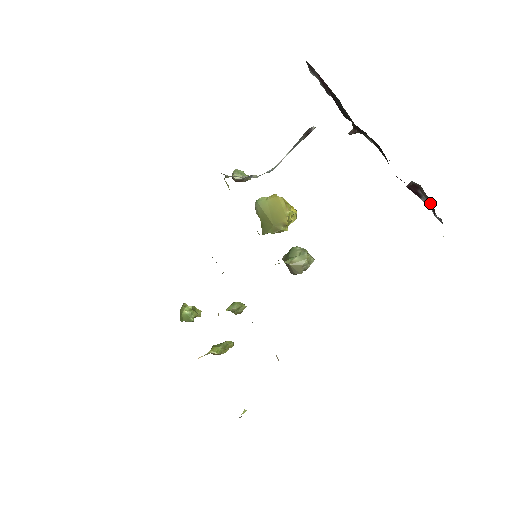
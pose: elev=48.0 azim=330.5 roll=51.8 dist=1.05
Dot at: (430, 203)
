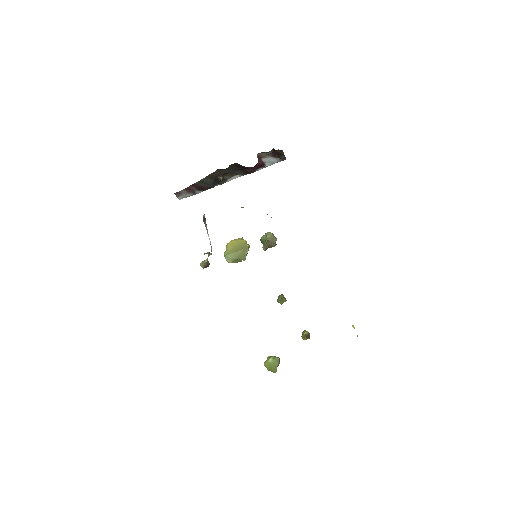
Dot at: (269, 156)
